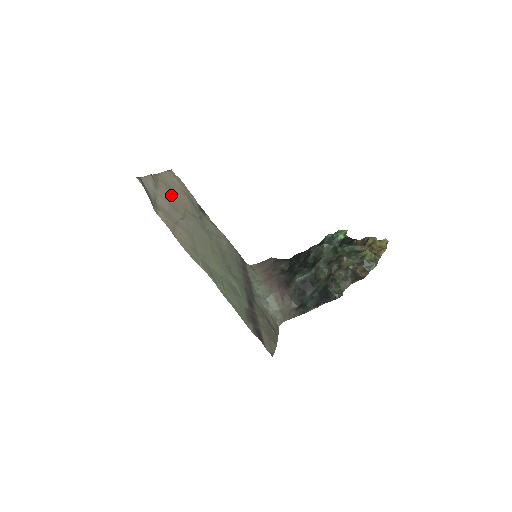
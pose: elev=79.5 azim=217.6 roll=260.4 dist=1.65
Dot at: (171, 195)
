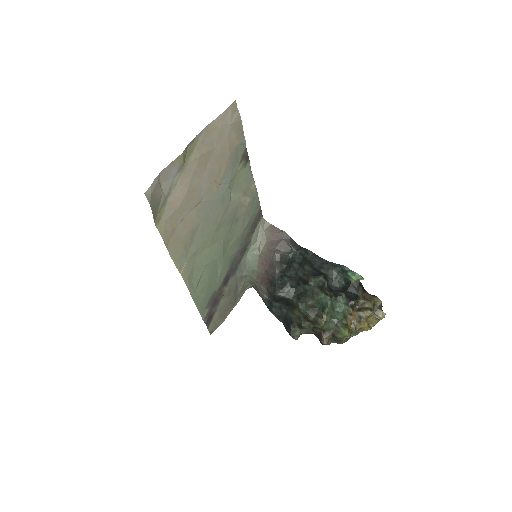
Dot at: (202, 167)
